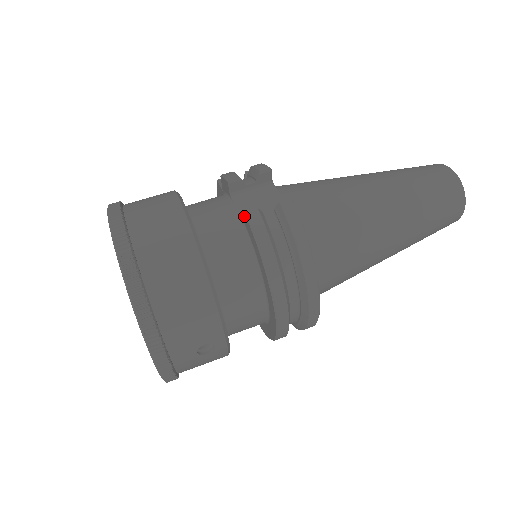
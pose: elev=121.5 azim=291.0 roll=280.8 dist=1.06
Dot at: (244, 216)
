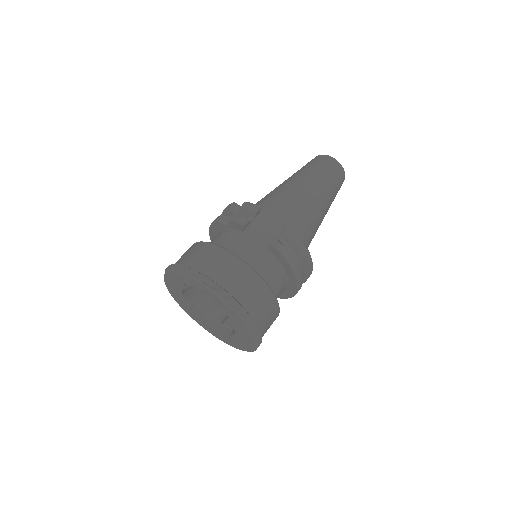
Dot at: (263, 243)
